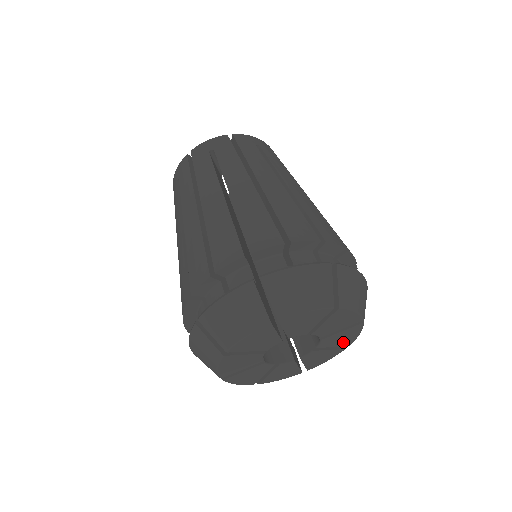
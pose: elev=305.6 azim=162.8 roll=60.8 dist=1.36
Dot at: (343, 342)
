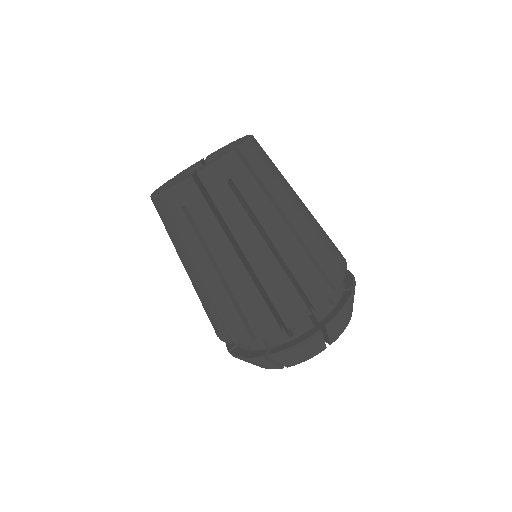
Dot at: occluded
